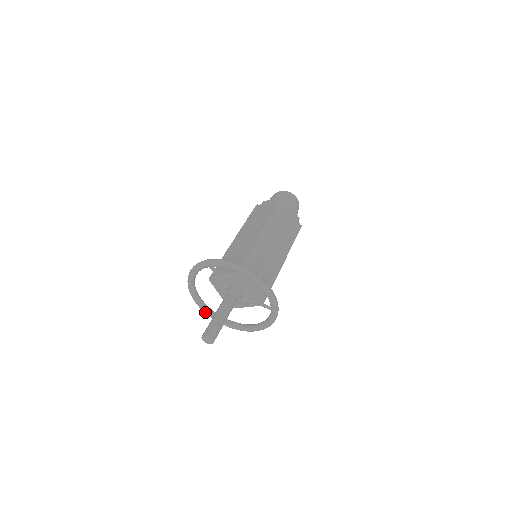
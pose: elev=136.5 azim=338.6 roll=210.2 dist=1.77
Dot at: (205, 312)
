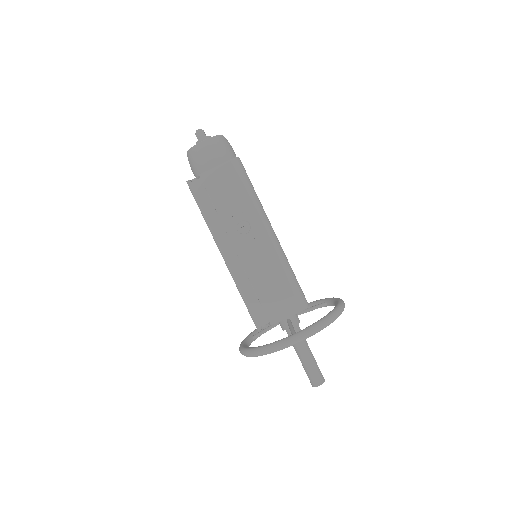
Dot at: occluded
